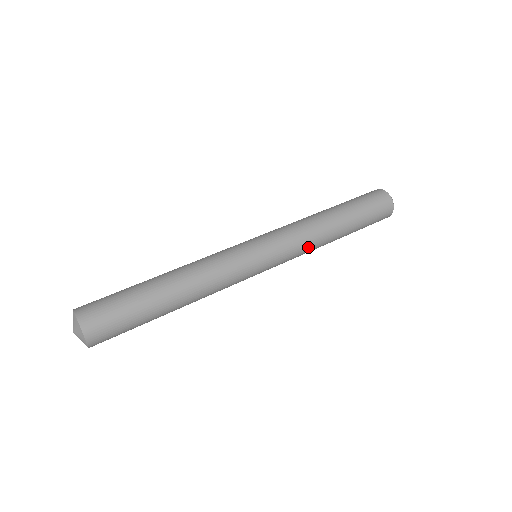
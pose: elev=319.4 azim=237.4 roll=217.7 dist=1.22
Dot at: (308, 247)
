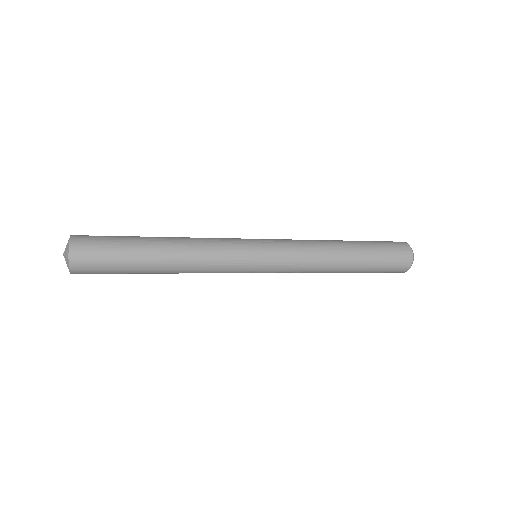
Dot at: (308, 268)
